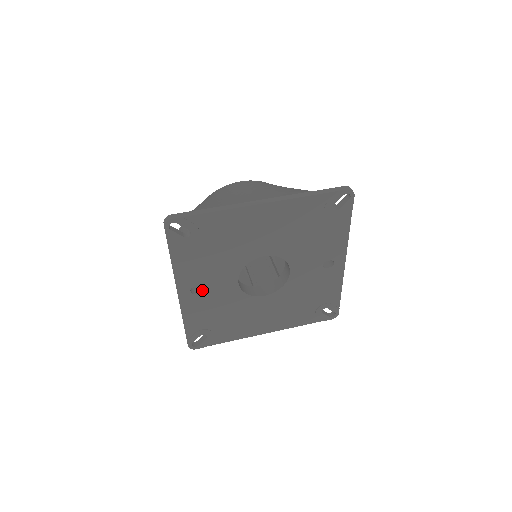
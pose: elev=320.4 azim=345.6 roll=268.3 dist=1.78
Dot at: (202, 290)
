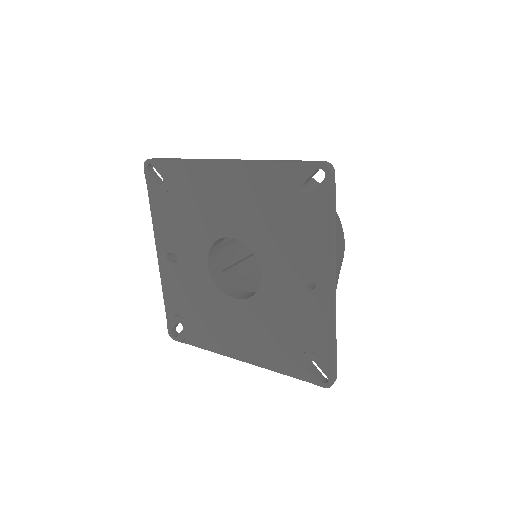
Dot at: (177, 261)
